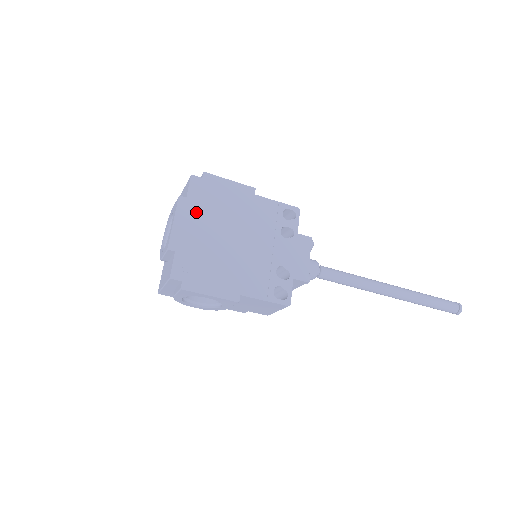
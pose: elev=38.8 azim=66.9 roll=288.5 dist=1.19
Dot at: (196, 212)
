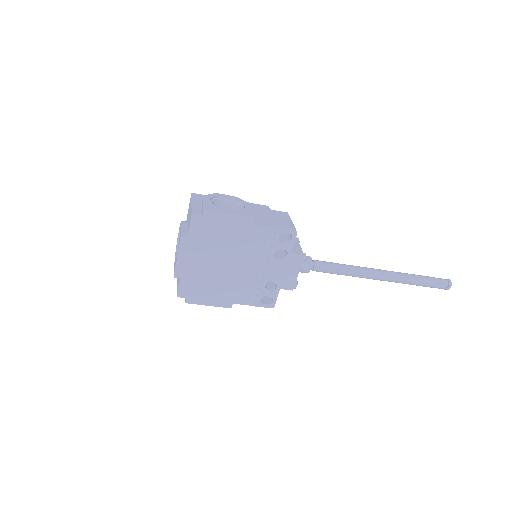
Dot at: (197, 247)
